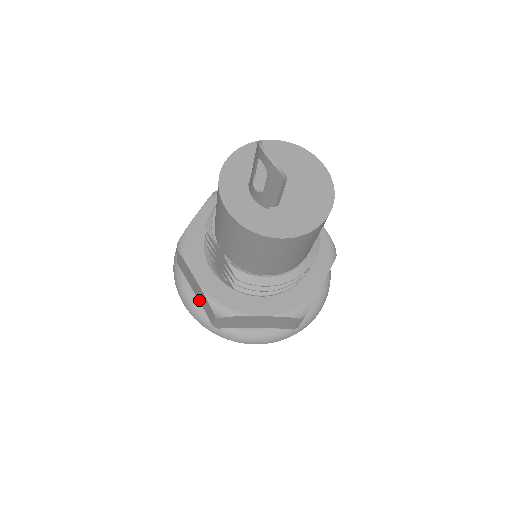
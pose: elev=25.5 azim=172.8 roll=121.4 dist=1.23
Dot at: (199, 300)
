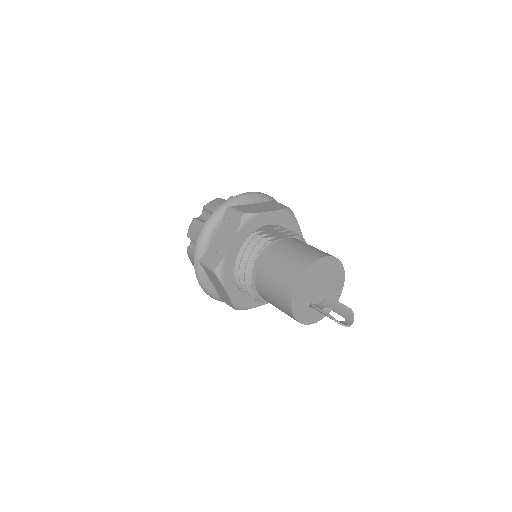
Dot at: occluded
